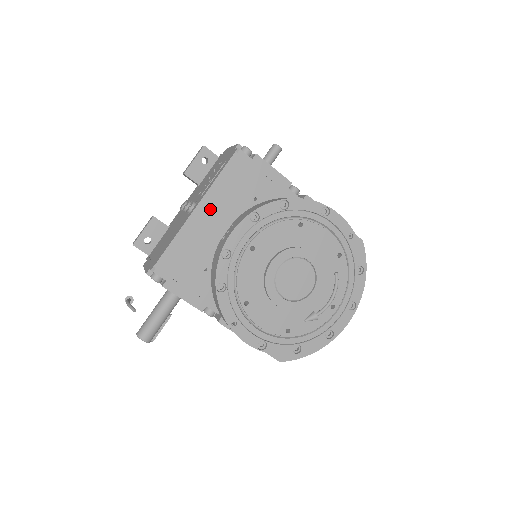
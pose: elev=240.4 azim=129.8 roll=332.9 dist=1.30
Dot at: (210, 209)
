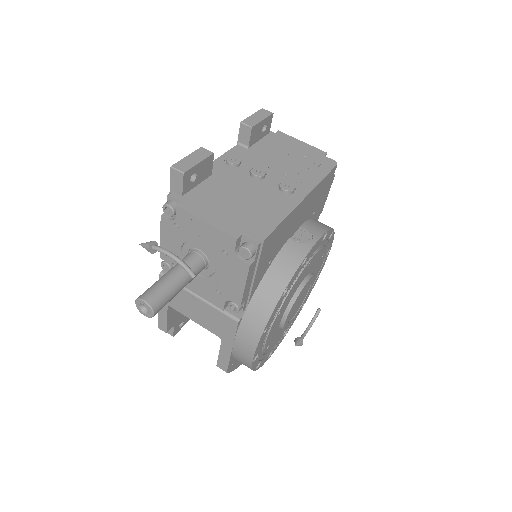
Dot at: (306, 205)
